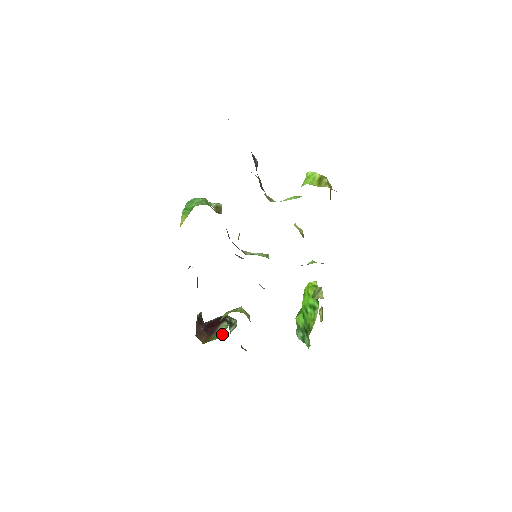
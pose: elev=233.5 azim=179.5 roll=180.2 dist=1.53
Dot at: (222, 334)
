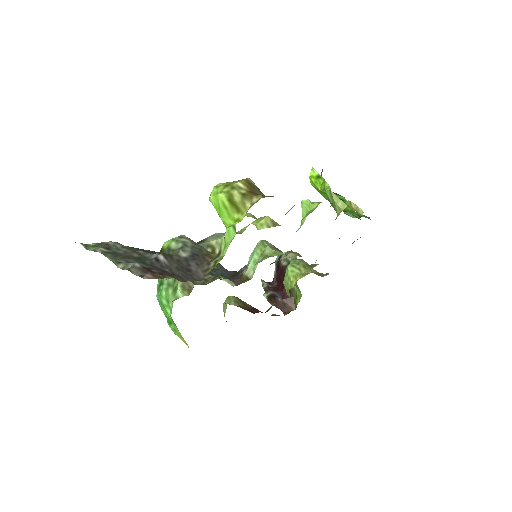
Dot at: (299, 291)
